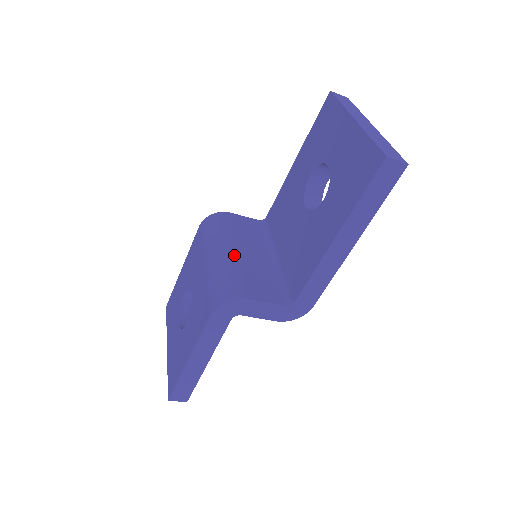
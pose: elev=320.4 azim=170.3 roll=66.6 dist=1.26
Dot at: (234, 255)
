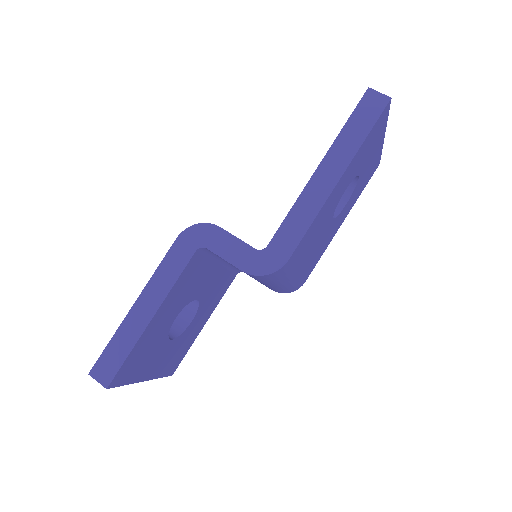
Dot at: occluded
